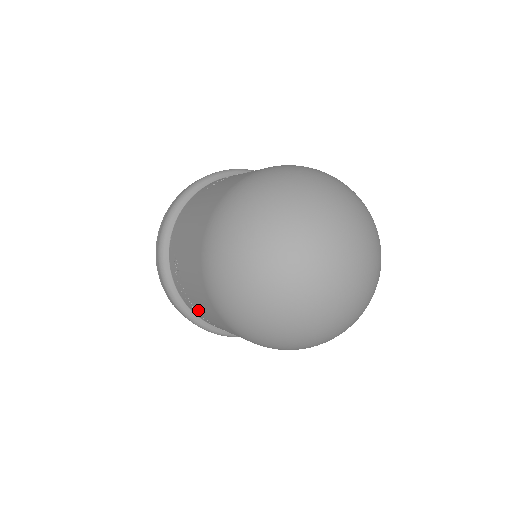
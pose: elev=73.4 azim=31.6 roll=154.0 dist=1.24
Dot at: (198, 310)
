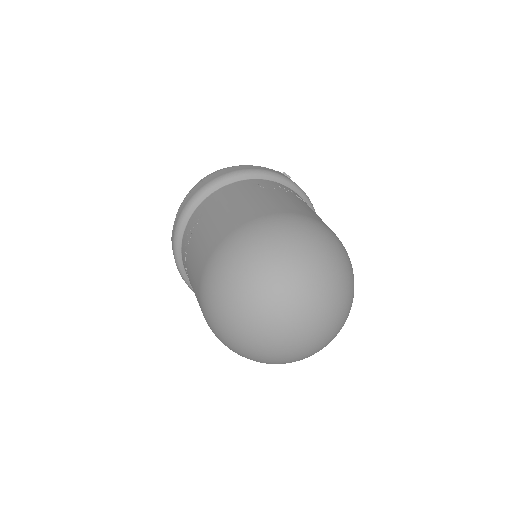
Dot at: (187, 267)
